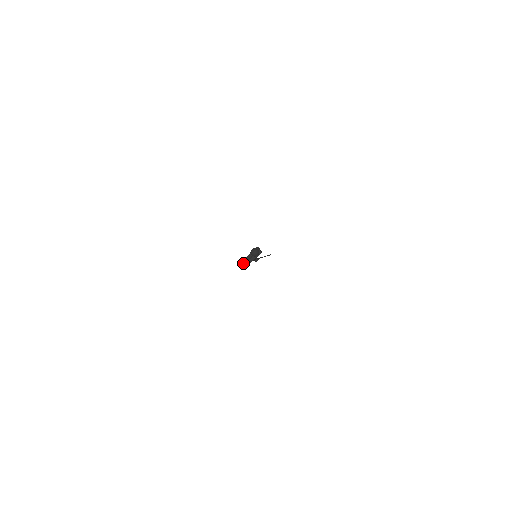
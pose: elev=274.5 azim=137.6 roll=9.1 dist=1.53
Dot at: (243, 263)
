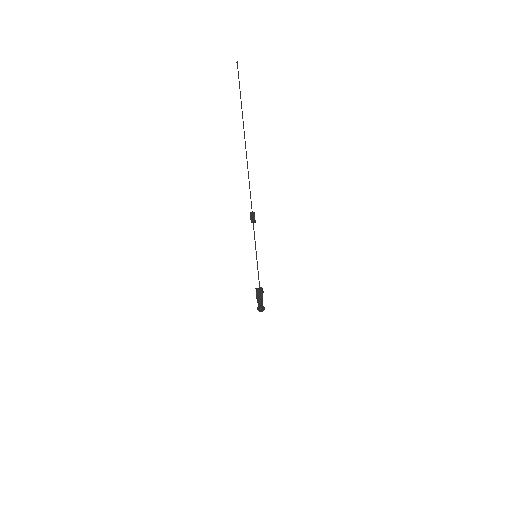
Dot at: occluded
